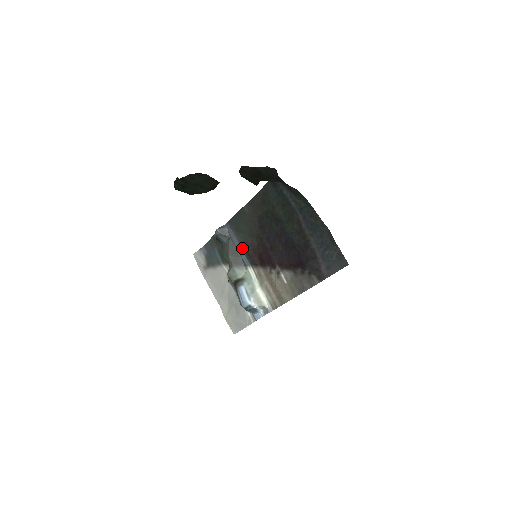
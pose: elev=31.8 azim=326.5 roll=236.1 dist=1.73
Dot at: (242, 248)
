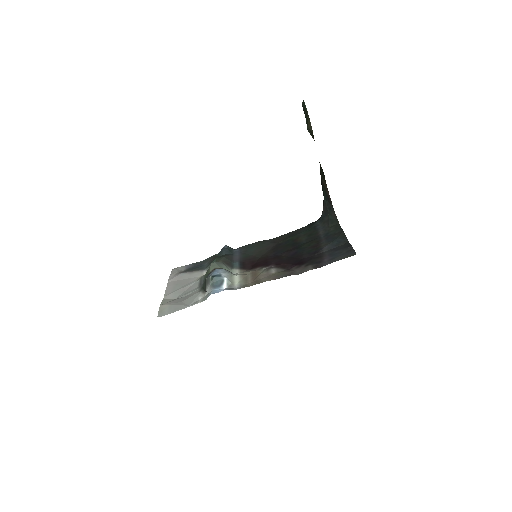
Dot at: (240, 259)
